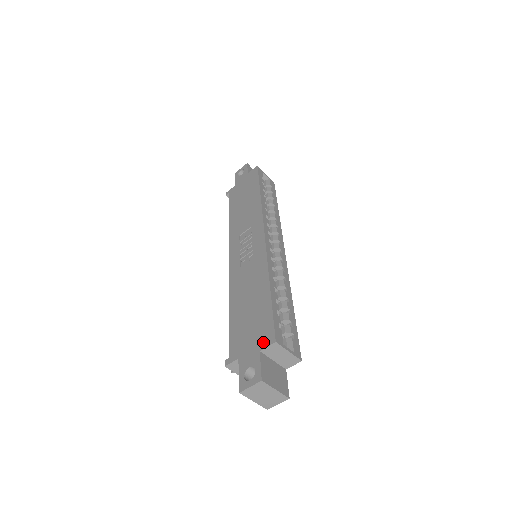
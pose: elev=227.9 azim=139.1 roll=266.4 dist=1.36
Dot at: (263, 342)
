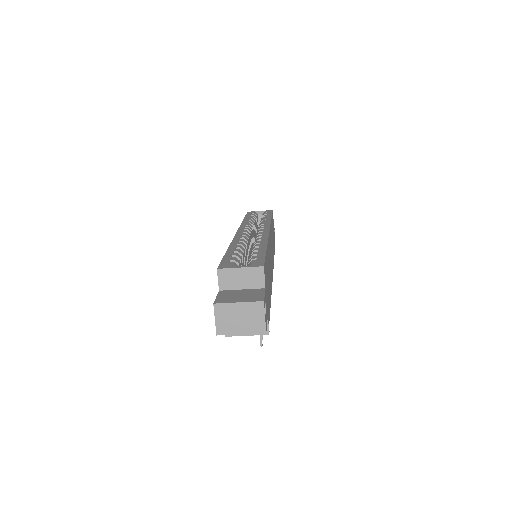
Dot at: (219, 282)
